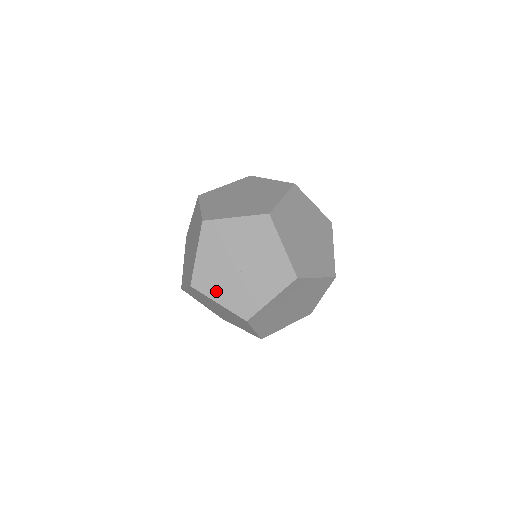
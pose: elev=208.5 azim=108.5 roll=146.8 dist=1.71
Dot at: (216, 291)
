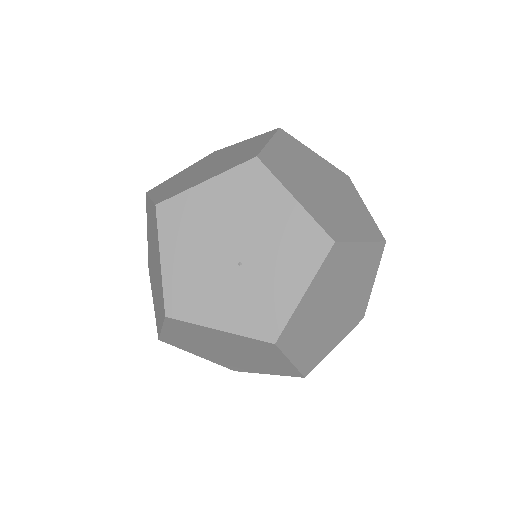
Dot at: (209, 310)
